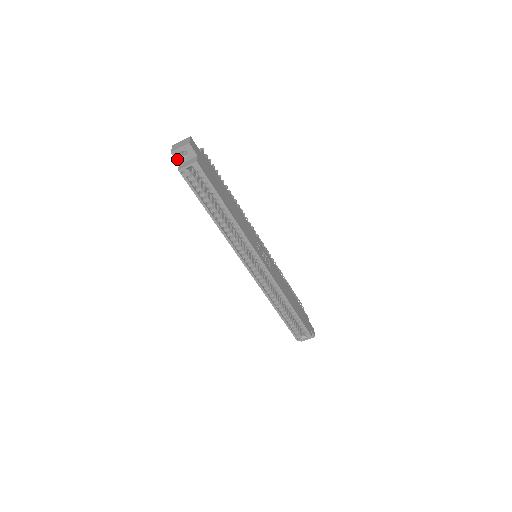
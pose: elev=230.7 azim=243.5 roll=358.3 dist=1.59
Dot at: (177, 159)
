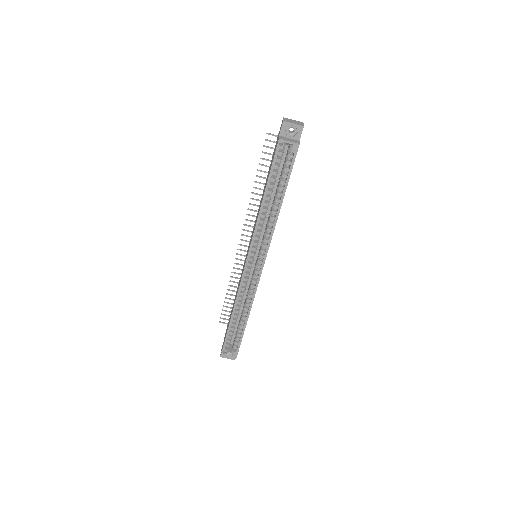
Dot at: (282, 130)
